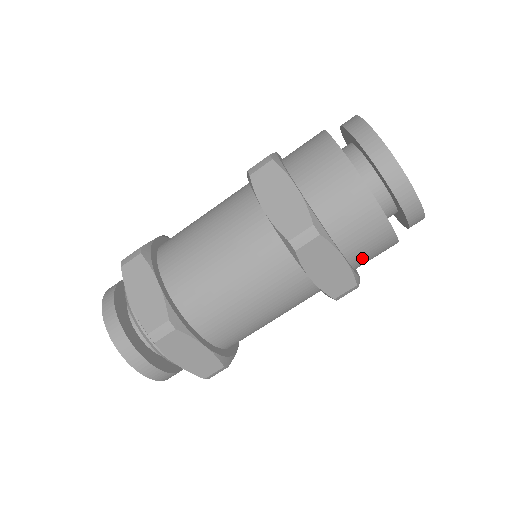
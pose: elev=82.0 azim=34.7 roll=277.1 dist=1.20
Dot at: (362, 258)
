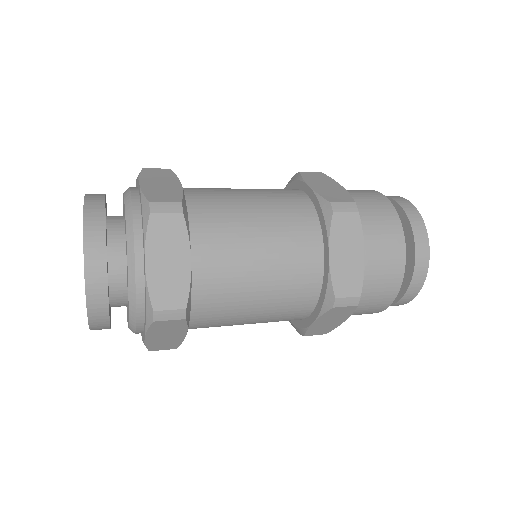
Dot at: occluded
